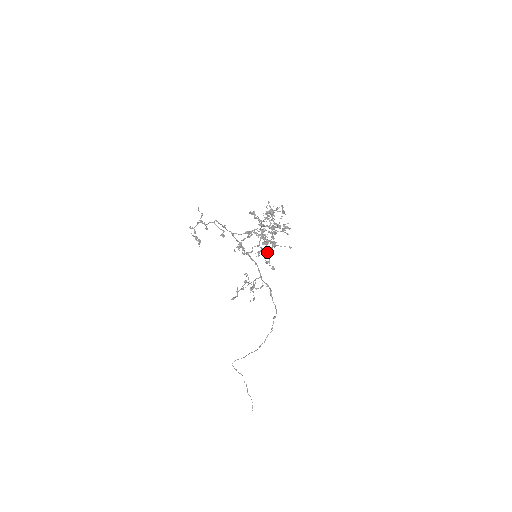
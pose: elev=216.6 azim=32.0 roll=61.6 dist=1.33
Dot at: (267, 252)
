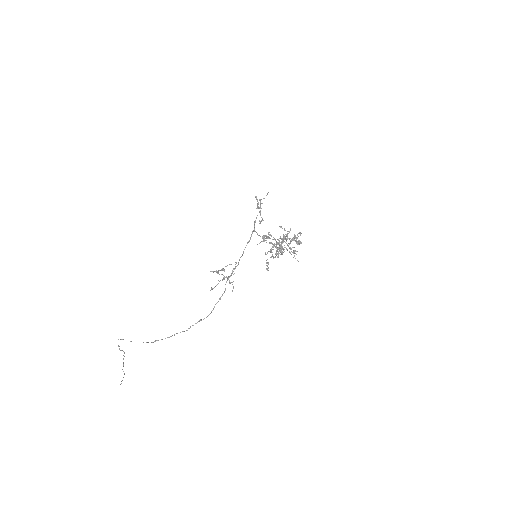
Dot at: occluded
